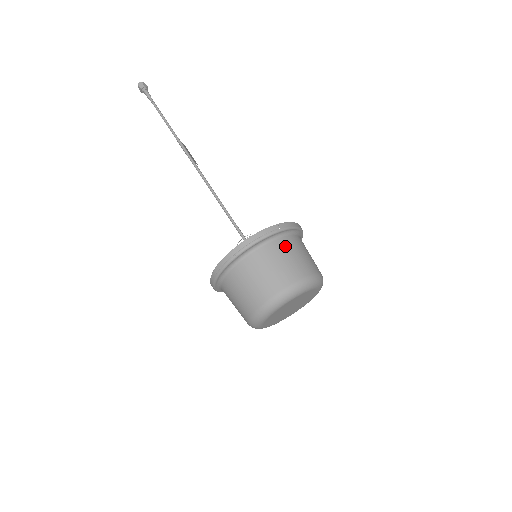
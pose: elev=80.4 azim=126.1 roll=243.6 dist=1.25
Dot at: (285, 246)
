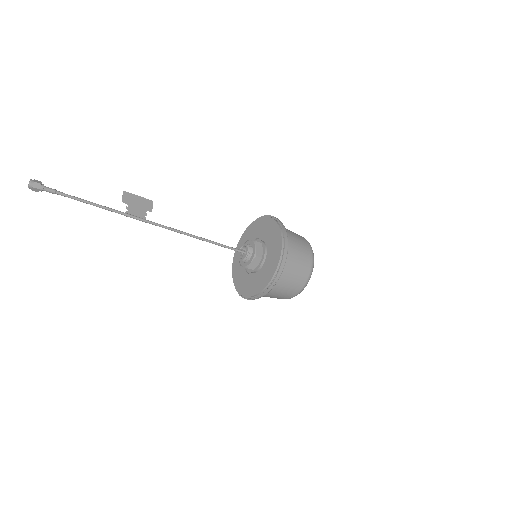
Dot at: (286, 277)
